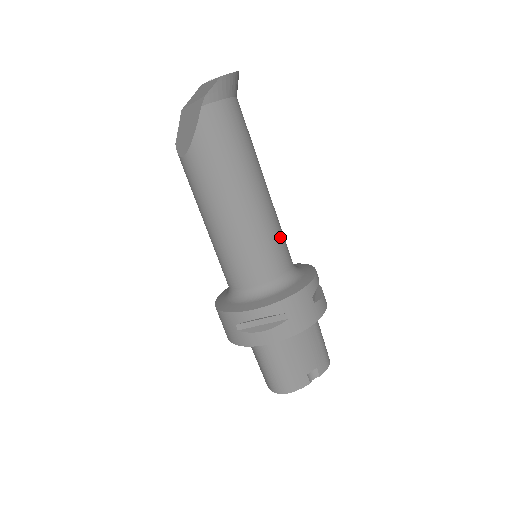
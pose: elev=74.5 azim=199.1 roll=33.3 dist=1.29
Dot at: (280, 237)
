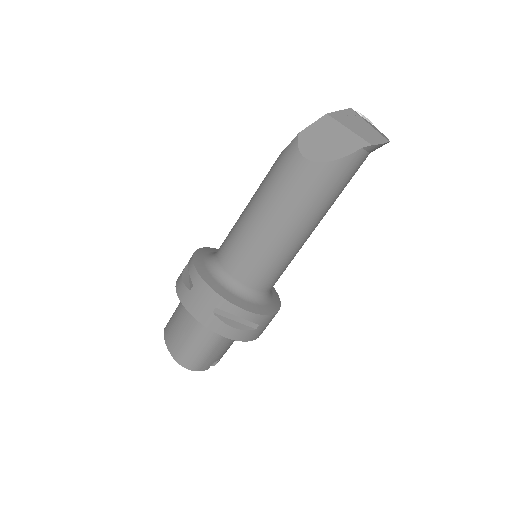
Dot at: occluded
